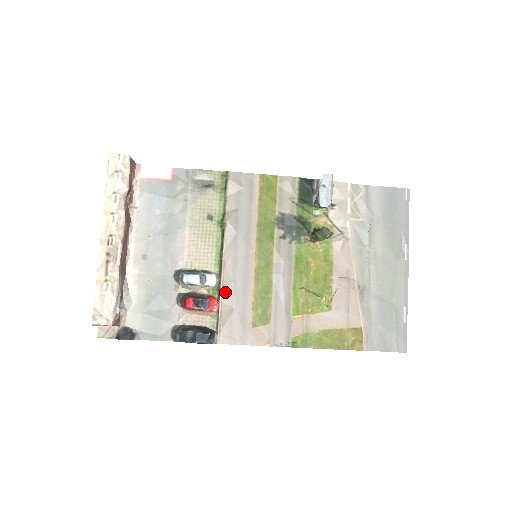
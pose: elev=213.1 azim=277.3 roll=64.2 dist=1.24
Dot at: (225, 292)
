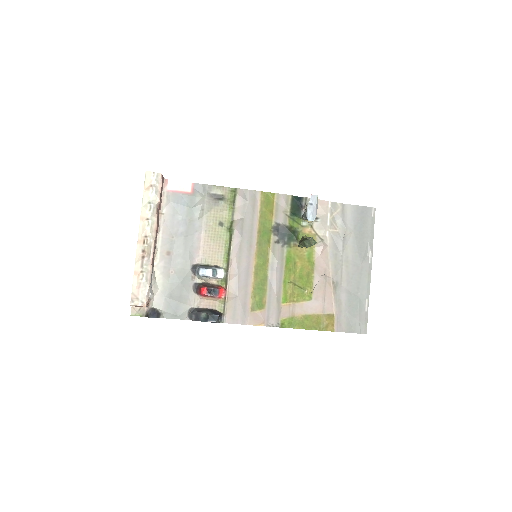
Dot at: (231, 283)
